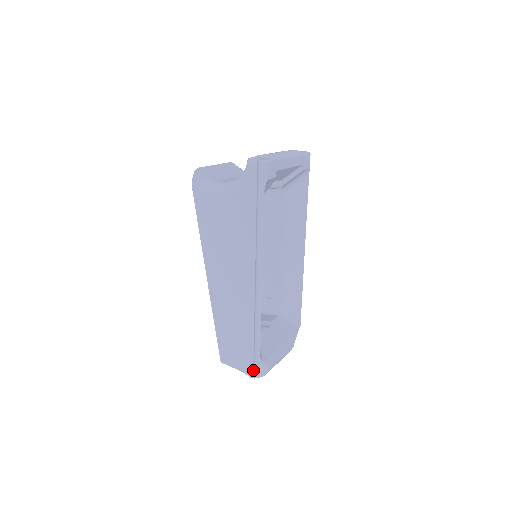
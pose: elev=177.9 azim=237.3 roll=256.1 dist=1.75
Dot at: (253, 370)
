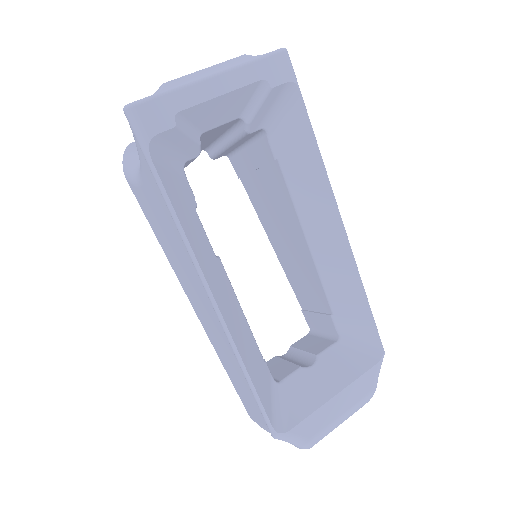
Dot at: occluded
